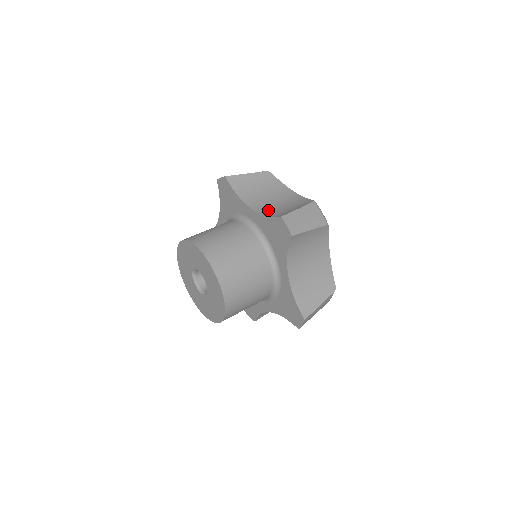
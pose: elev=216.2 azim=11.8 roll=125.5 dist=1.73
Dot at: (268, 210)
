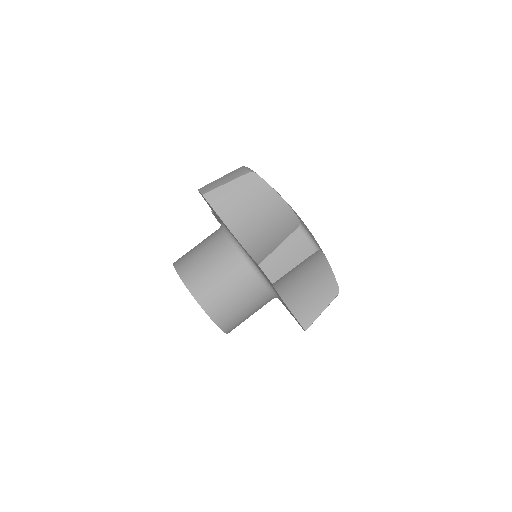
Dot at: (251, 238)
